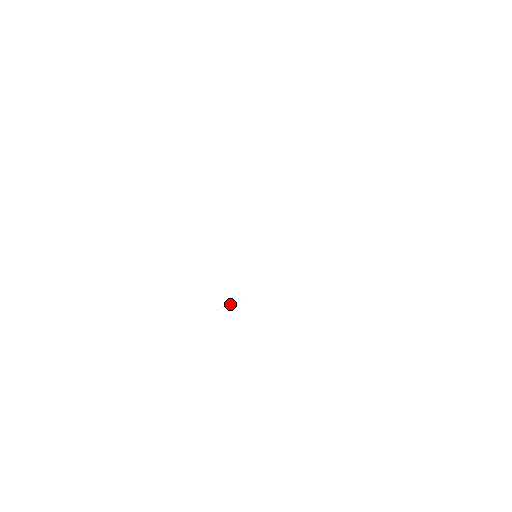
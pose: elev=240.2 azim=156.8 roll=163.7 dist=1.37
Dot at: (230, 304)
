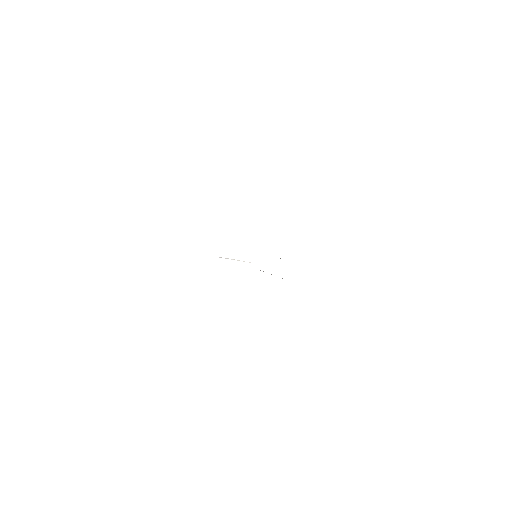
Dot at: (233, 259)
